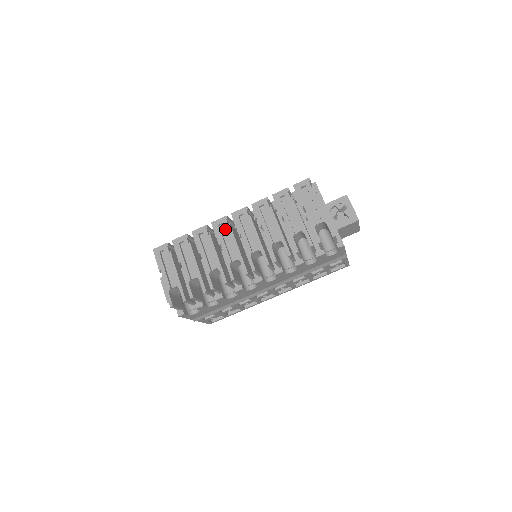
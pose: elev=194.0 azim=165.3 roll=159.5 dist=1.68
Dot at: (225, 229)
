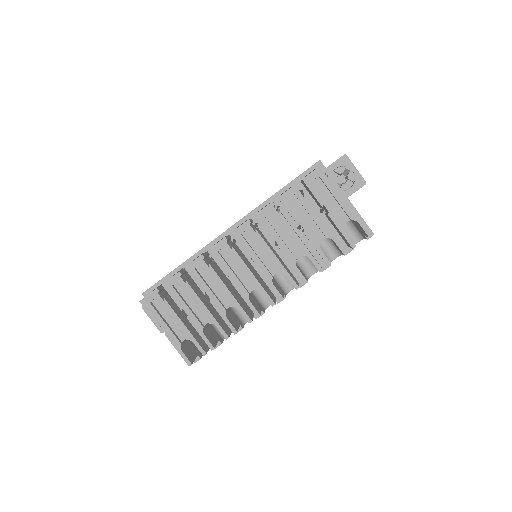
Dot at: (229, 255)
